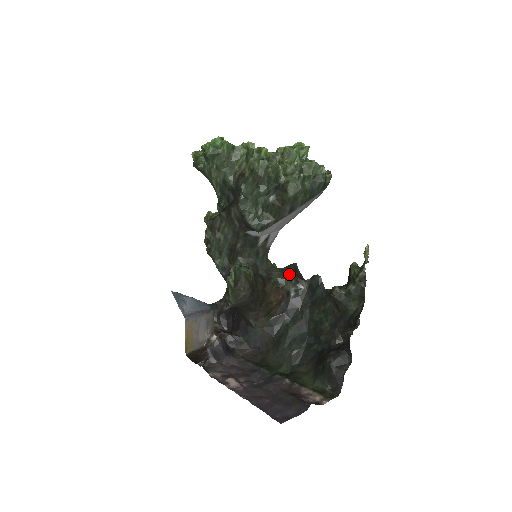
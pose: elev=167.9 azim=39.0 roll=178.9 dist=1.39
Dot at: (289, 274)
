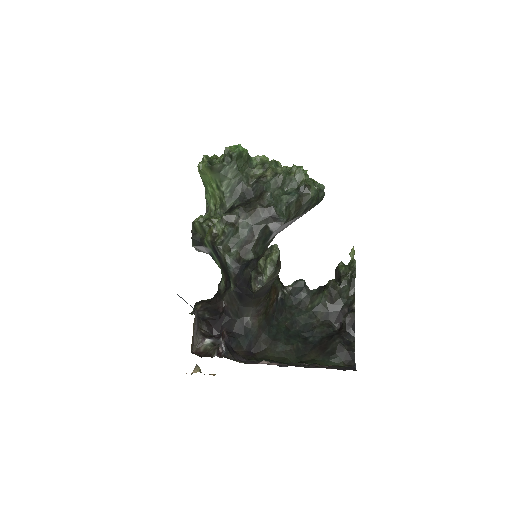
Dot at: (278, 278)
